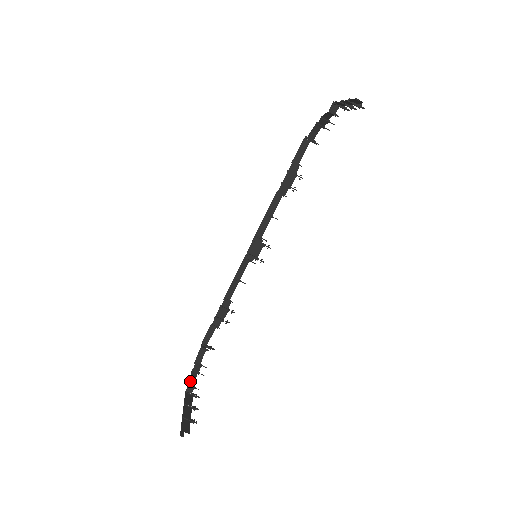
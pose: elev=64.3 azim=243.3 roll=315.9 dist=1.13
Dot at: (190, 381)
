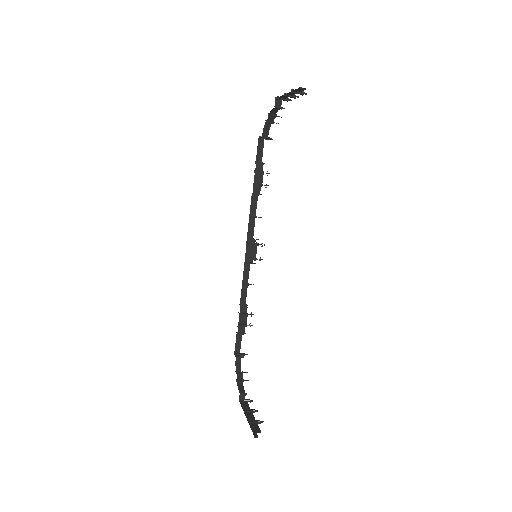
Dot at: (239, 390)
